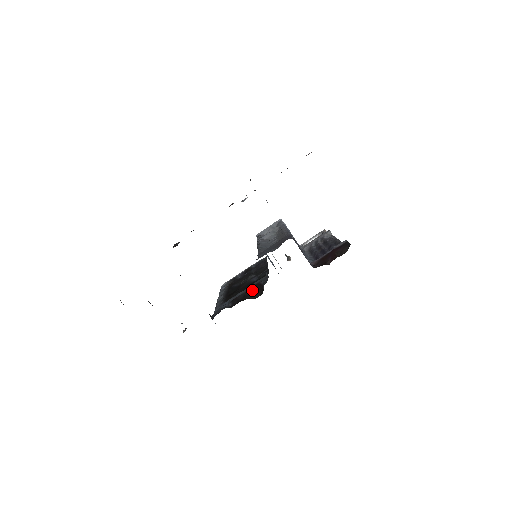
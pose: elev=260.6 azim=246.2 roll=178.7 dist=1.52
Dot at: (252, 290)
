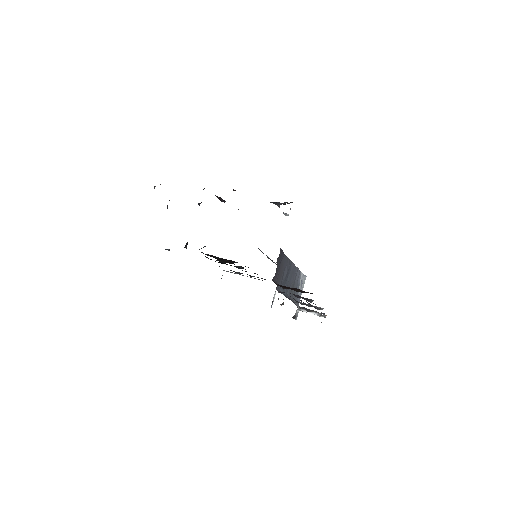
Dot at: (226, 259)
